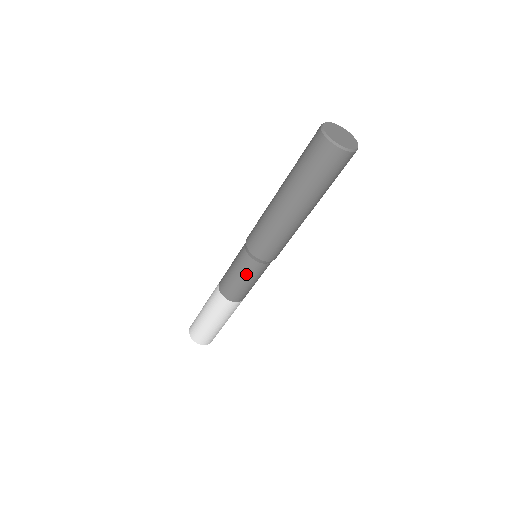
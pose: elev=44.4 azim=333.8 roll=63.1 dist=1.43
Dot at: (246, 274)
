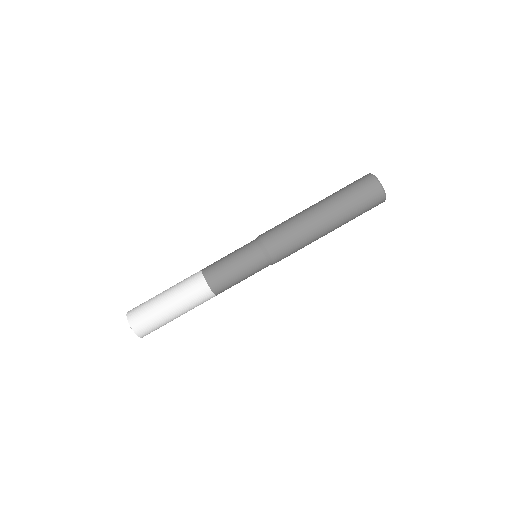
Dot at: (238, 250)
